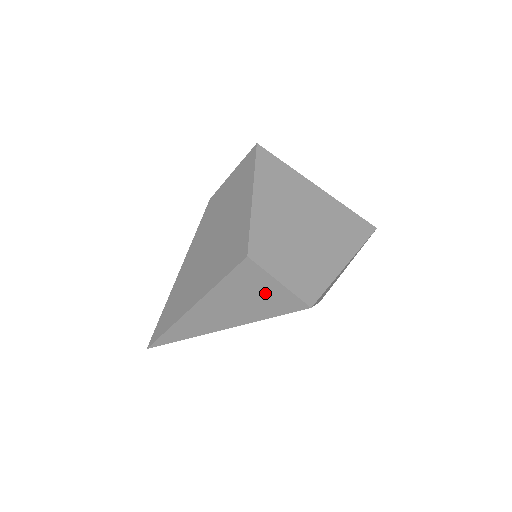
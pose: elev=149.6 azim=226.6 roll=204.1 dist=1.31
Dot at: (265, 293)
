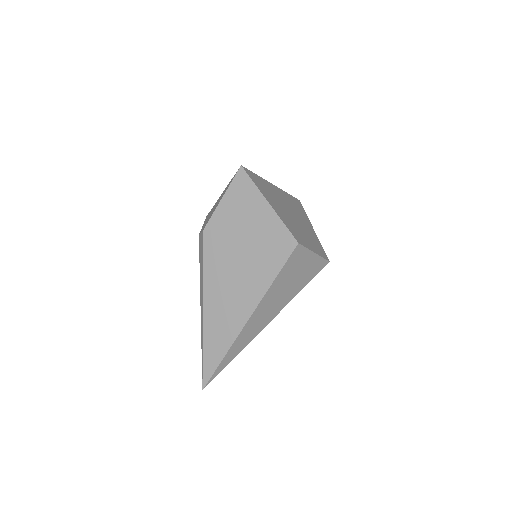
Dot at: (304, 268)
